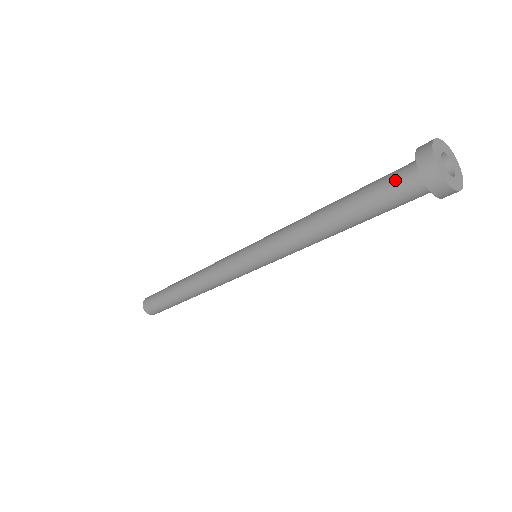
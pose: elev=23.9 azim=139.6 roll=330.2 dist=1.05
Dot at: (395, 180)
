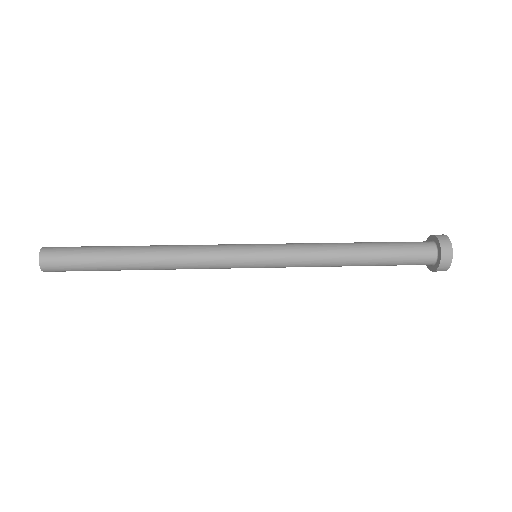
Dot at: occluded
